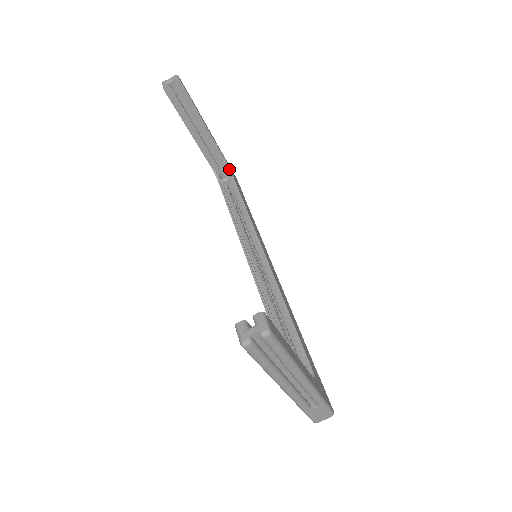
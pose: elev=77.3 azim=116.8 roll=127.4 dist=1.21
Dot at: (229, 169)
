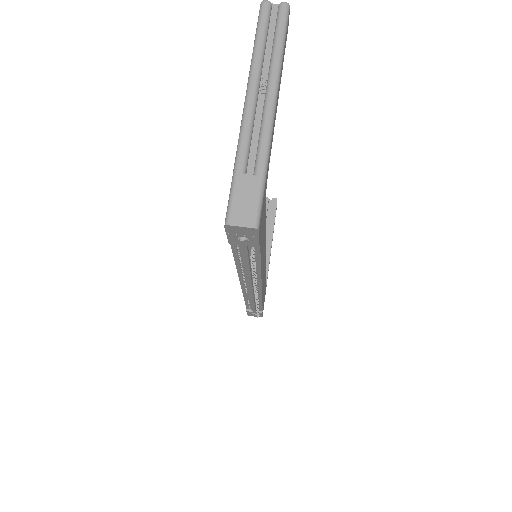
Dot at: occluded
